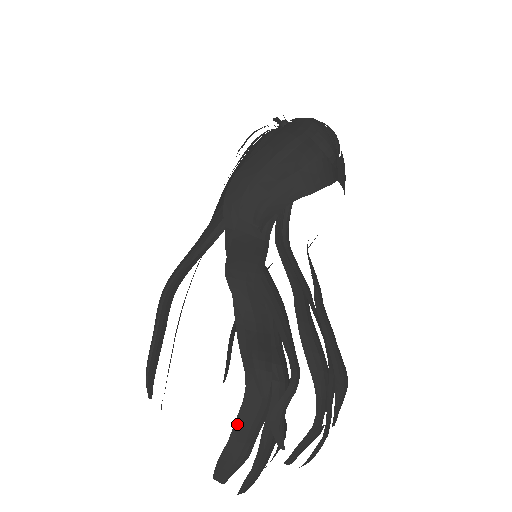
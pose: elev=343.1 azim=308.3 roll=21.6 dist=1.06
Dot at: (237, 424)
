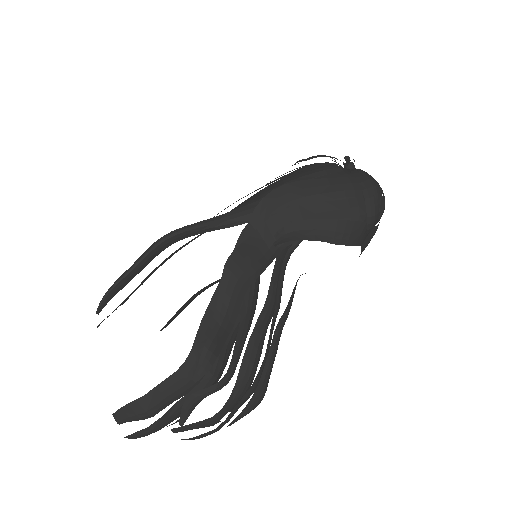
Dot at: (159, 387)
